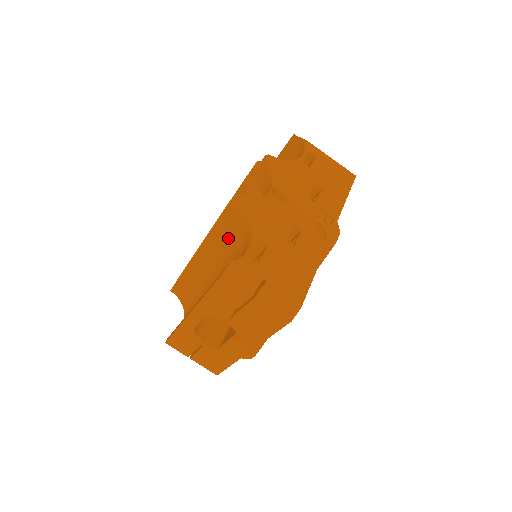
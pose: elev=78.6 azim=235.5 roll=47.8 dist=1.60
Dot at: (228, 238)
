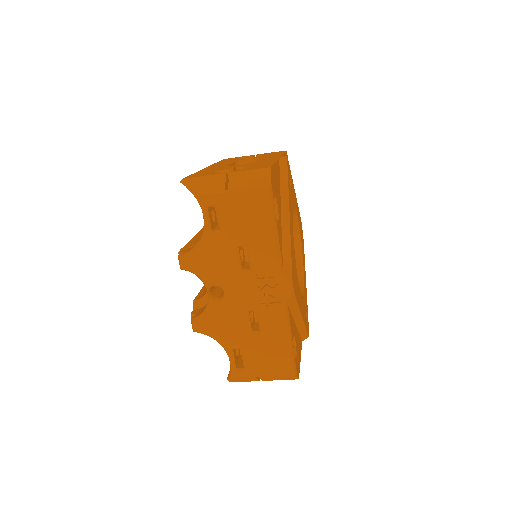
Dot at: occluded
